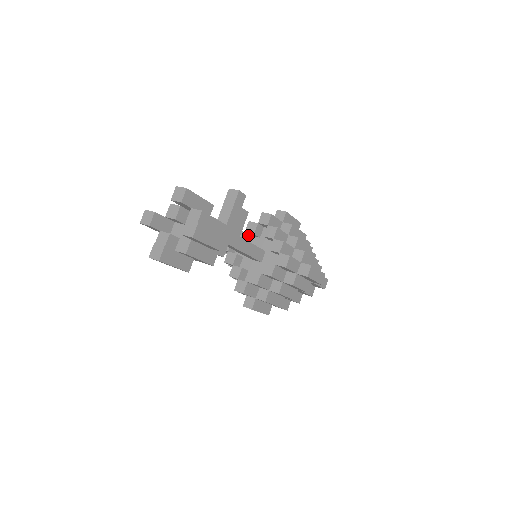
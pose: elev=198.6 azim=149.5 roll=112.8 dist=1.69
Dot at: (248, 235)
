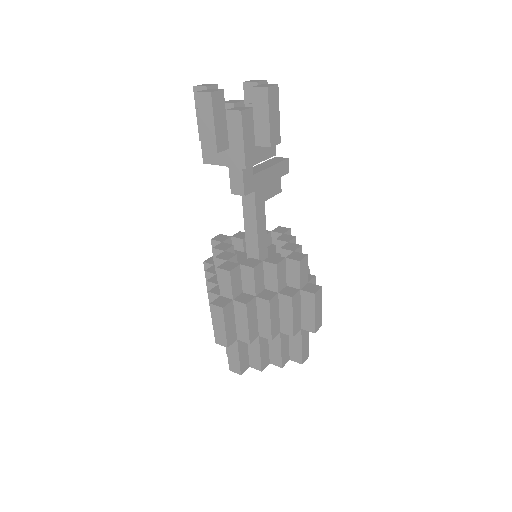
Dot at: occluded
